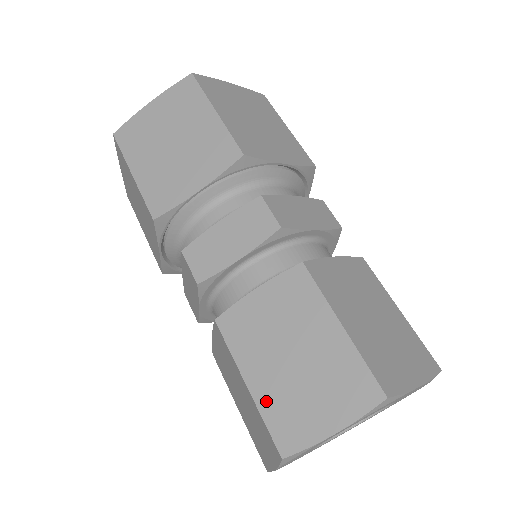
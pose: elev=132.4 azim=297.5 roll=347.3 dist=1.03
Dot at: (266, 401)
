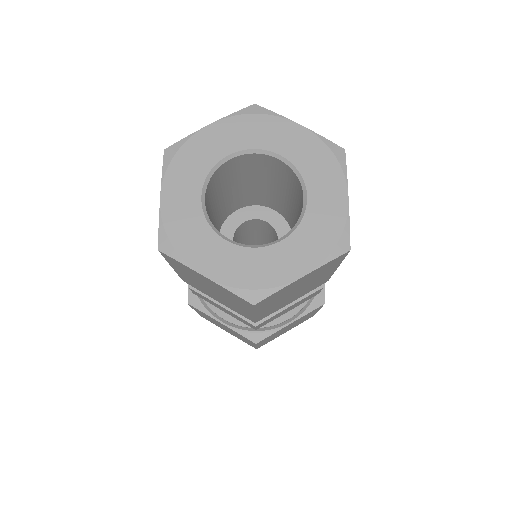
Dot at: occluded
